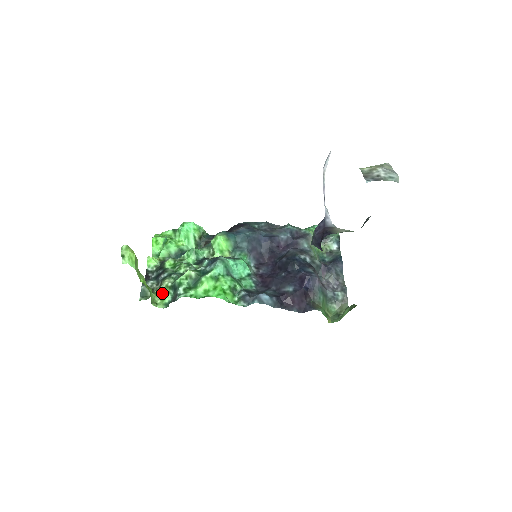
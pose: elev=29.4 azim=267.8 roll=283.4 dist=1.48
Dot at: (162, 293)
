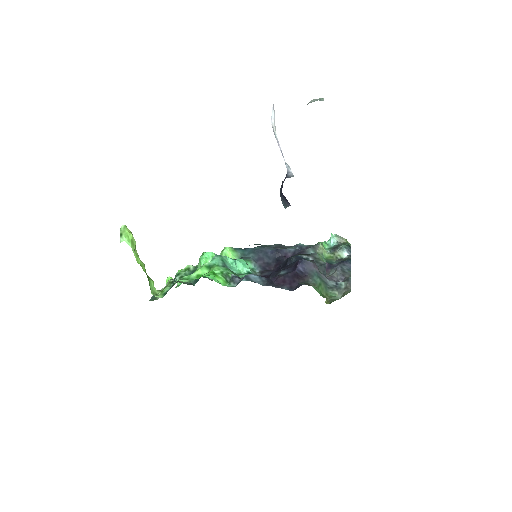
Dot at: (164, 288)
